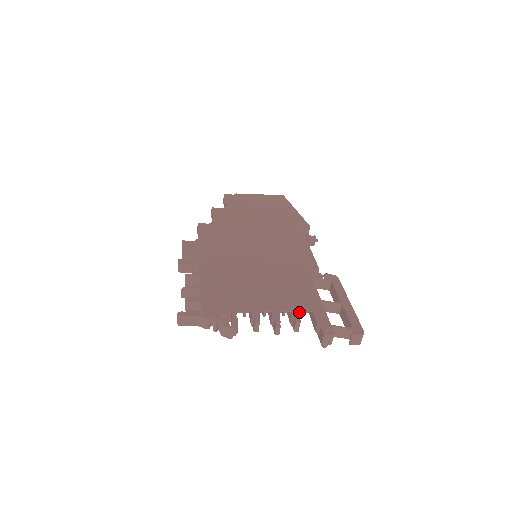
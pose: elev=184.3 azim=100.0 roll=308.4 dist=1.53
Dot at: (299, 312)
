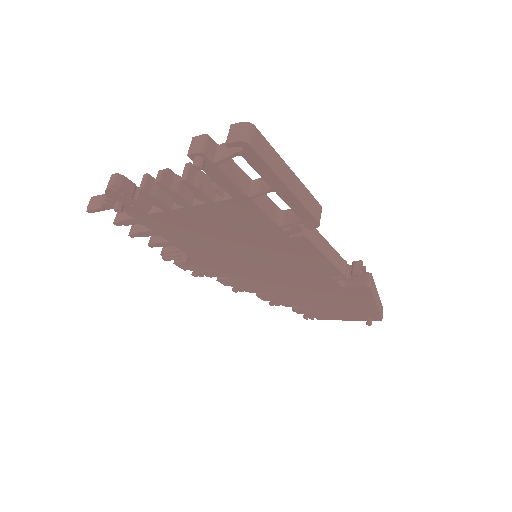
Dot at: occluded
